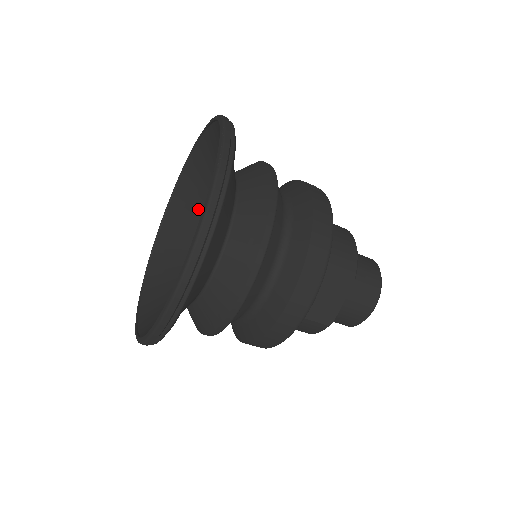
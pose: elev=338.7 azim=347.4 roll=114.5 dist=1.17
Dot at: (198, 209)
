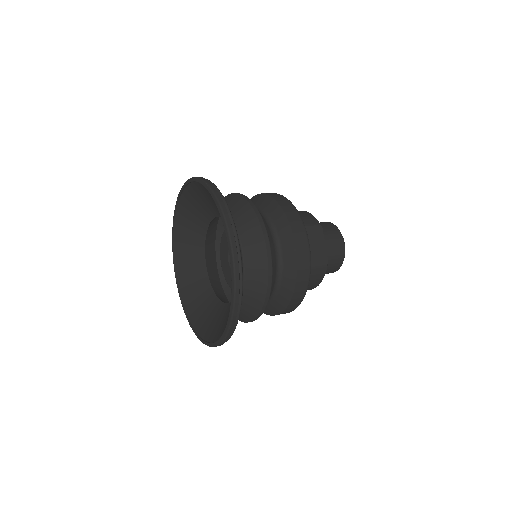
Dot at: (199, 260)
